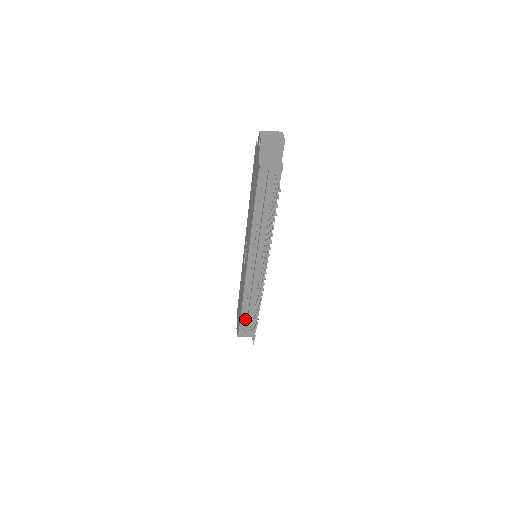
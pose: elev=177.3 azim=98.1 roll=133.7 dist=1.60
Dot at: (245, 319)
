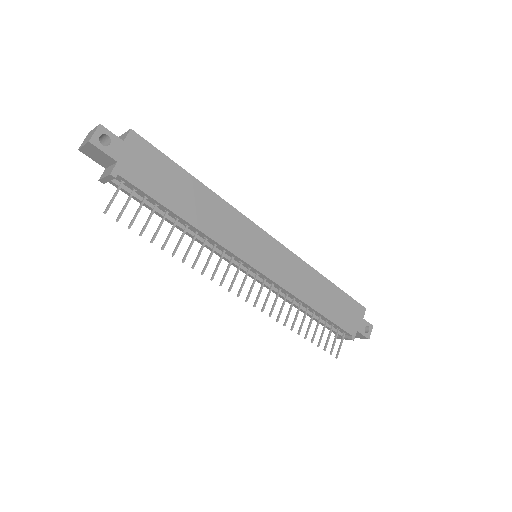
Dot at: occluded
